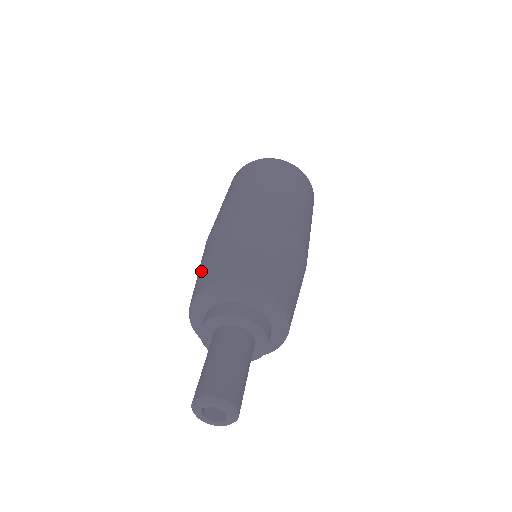
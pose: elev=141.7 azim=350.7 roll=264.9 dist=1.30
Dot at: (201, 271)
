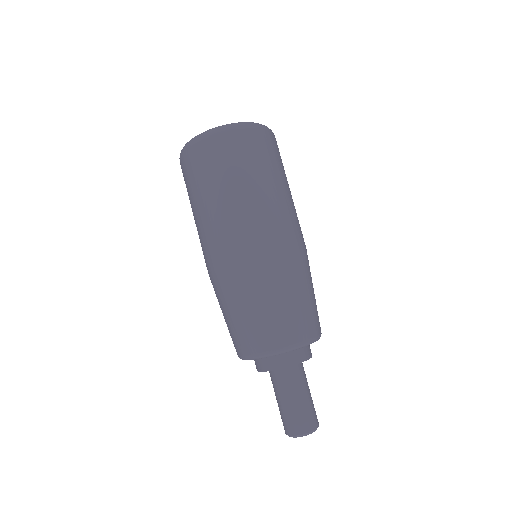
Dot at: occluded
